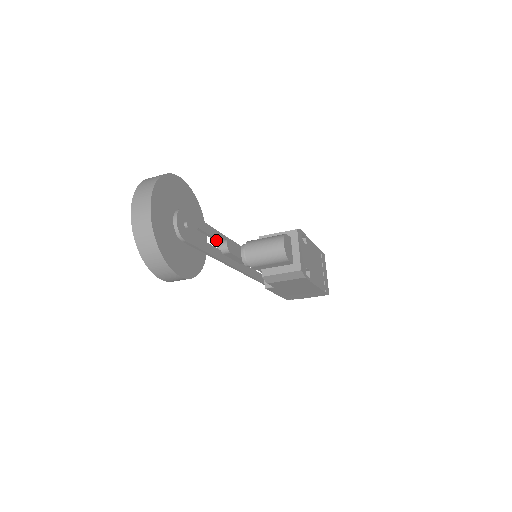
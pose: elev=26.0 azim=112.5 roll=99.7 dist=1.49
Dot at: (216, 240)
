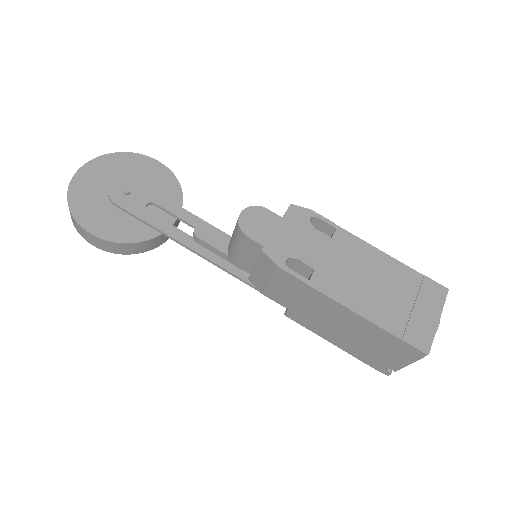
Dot at: (194, 227)
